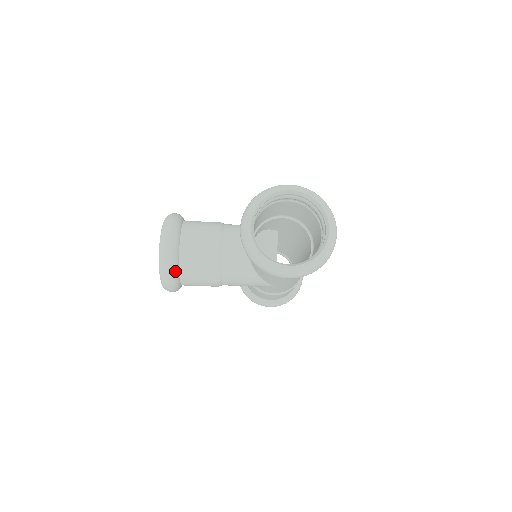
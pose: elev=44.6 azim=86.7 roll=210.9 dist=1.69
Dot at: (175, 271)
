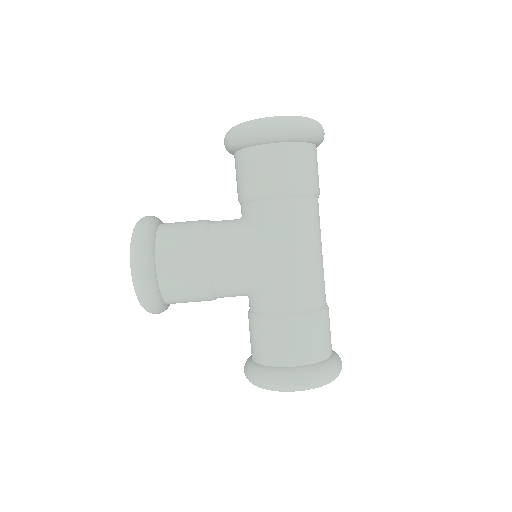
Dot at: (151, 230)
